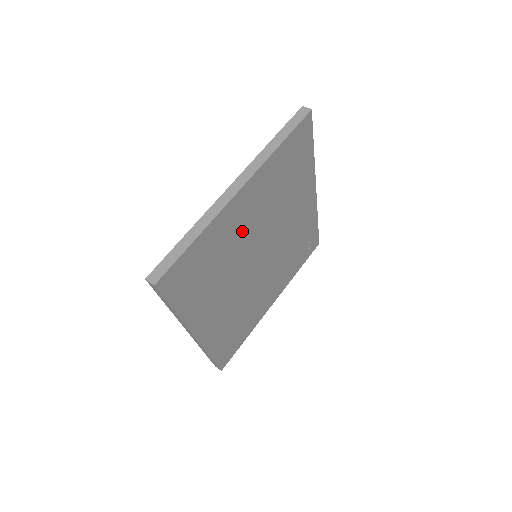
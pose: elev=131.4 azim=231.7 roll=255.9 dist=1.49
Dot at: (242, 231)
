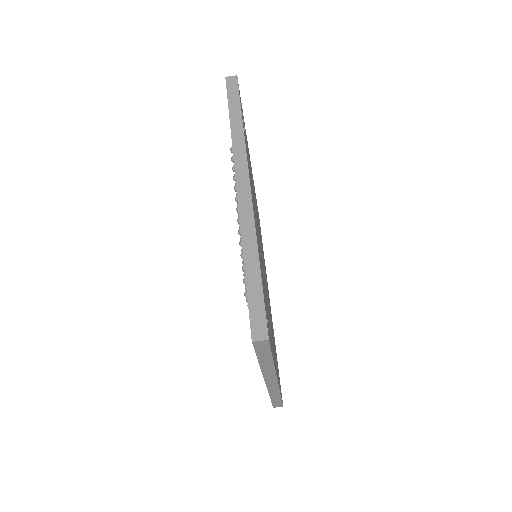
Dot at: (271, 328)
